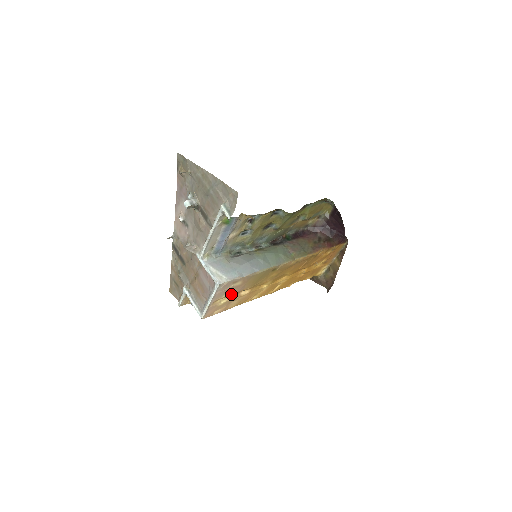
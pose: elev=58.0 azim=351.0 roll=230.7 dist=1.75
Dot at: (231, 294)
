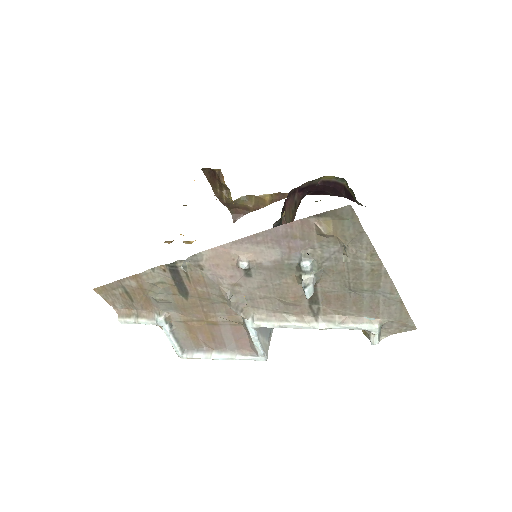
Dot at: occluded
